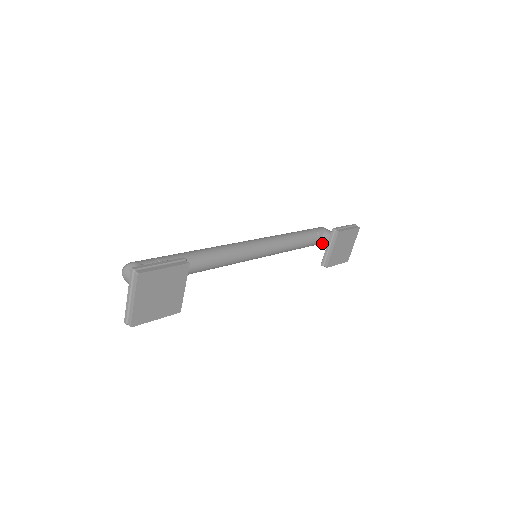
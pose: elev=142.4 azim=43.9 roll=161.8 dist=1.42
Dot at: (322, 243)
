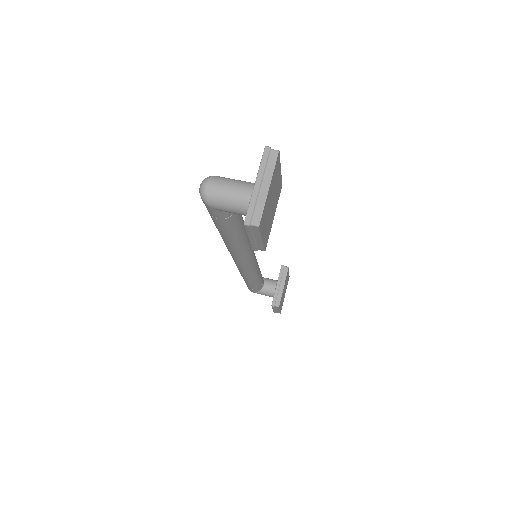
Dot at: (263, 288)
